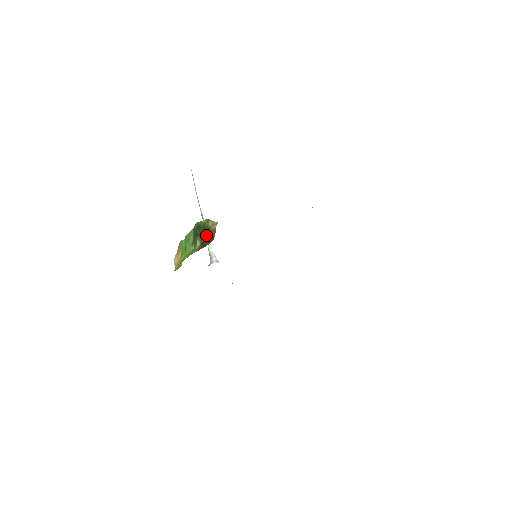
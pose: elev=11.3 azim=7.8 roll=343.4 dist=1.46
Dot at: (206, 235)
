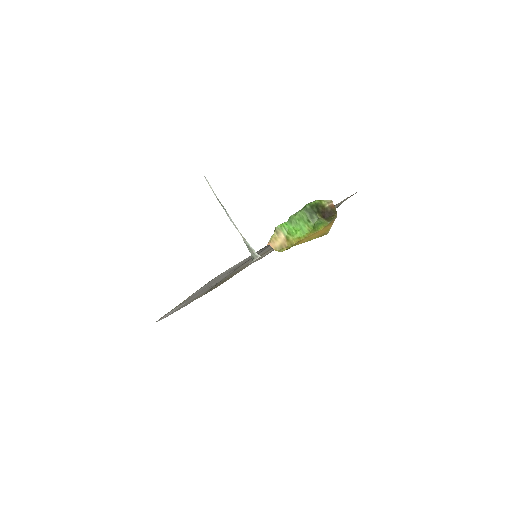
Dot at: (323, 211)
